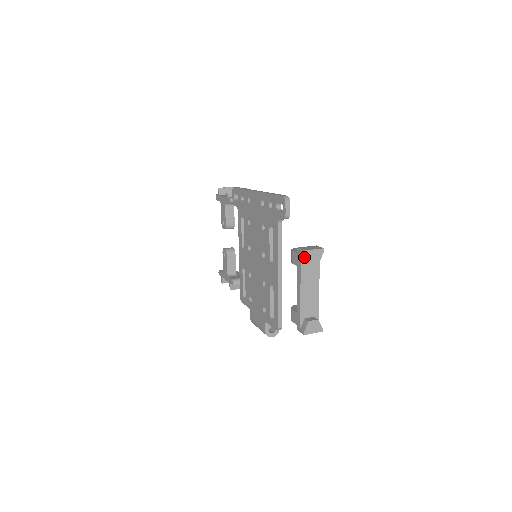
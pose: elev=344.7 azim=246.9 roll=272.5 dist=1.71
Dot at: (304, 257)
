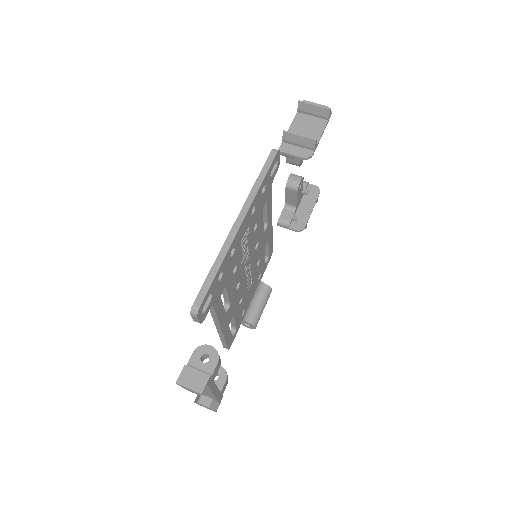
Dot at: occluded
